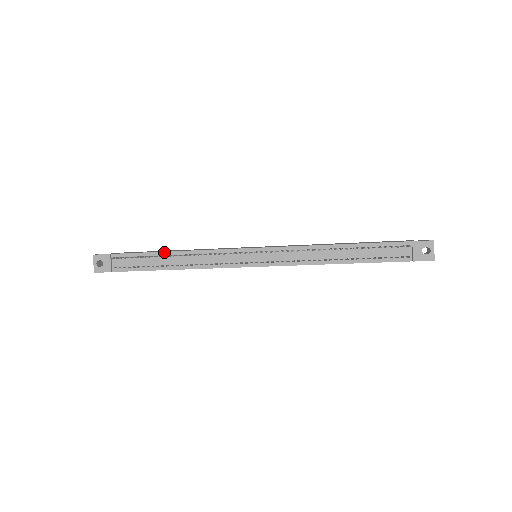
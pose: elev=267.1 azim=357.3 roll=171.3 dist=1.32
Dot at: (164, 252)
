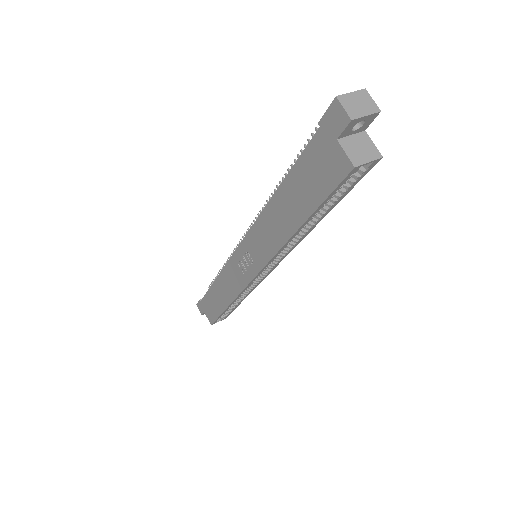
Dot at: occluded
